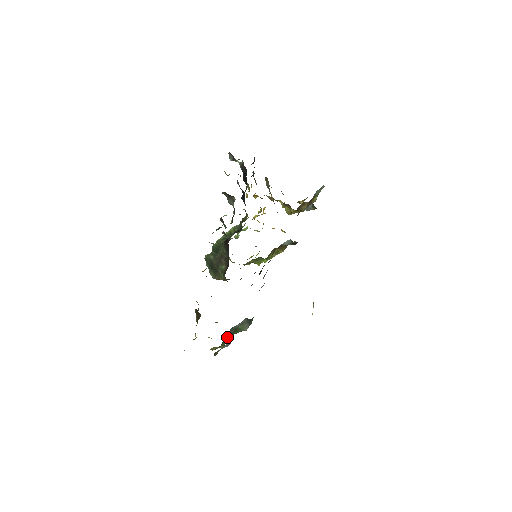
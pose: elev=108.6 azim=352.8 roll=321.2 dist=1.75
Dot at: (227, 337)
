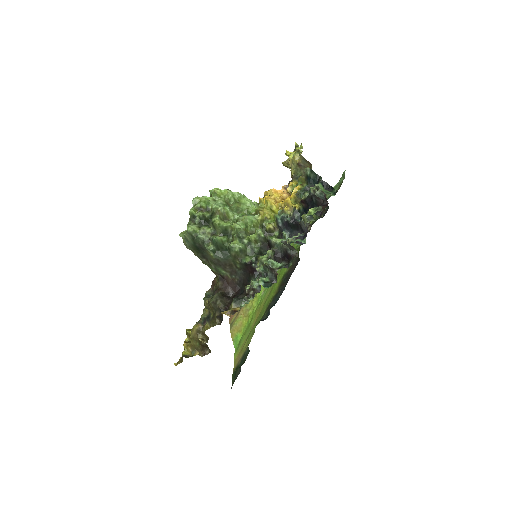
Dot at: occluded
